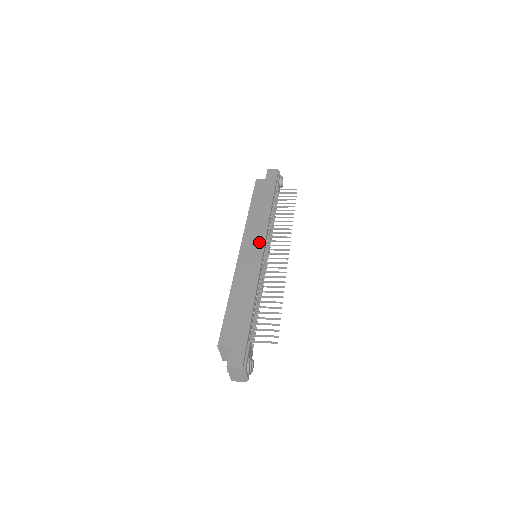
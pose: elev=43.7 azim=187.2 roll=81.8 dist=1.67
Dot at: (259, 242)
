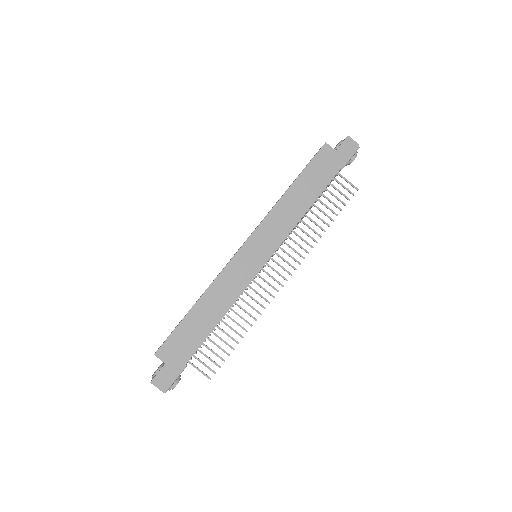
Dot at: (267, 249)
